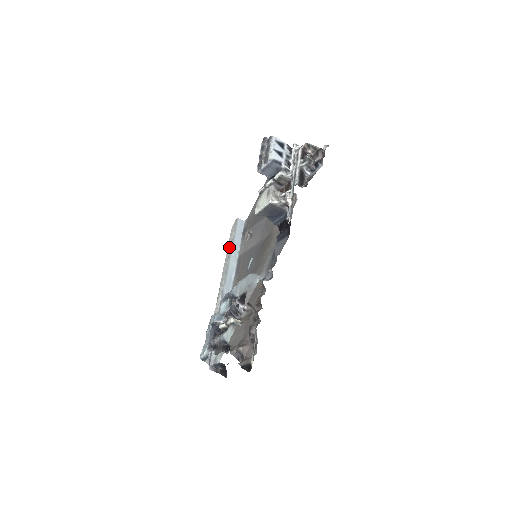
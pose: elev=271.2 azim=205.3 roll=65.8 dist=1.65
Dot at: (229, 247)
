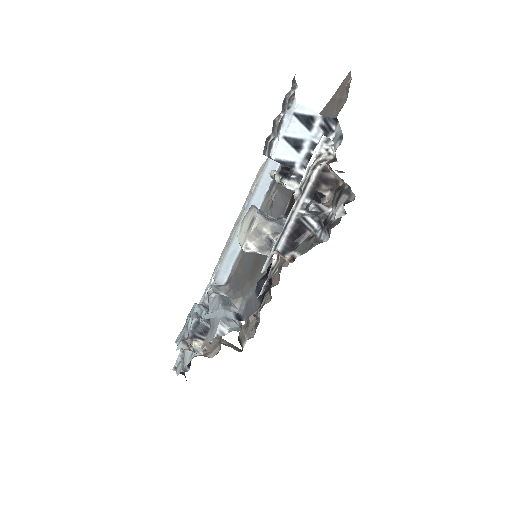
Dot at: (244, 205)
